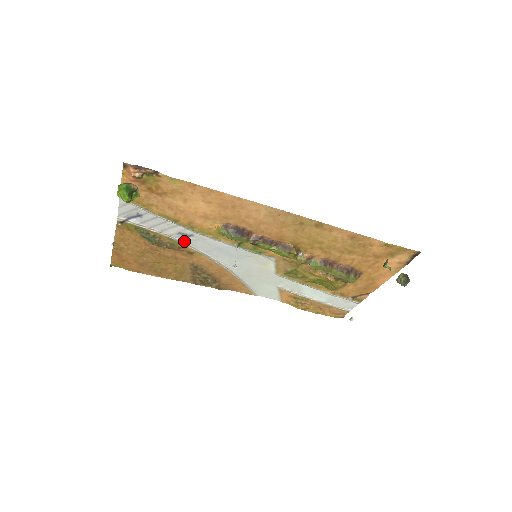
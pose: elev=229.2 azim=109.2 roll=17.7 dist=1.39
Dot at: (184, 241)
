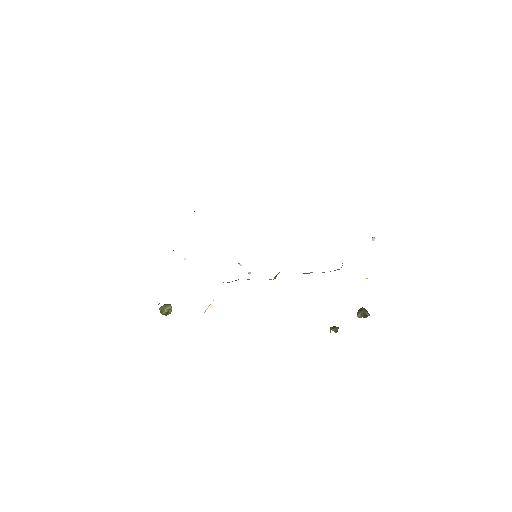
Dot at: occluded
